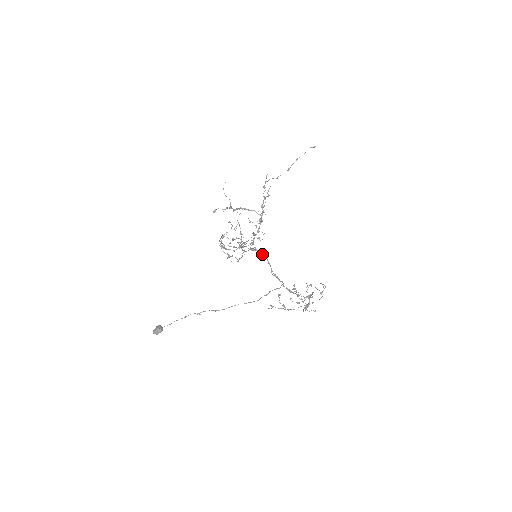
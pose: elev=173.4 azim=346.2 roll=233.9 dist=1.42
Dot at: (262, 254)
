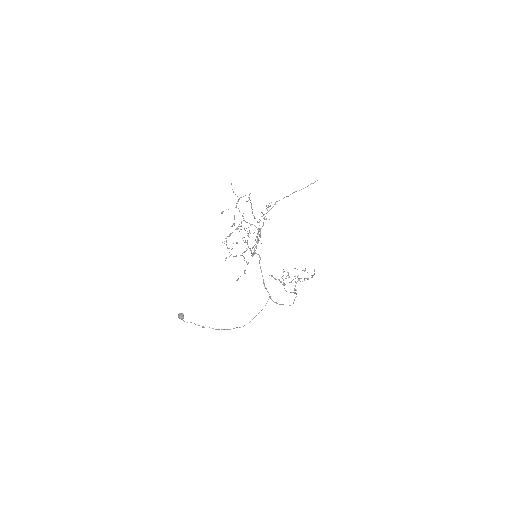
Dot at: (259, 260)
